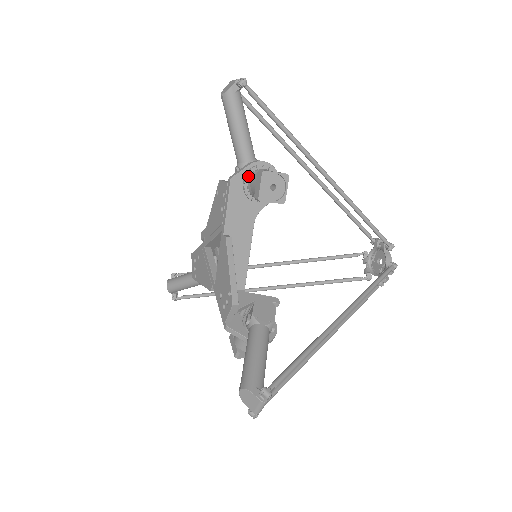
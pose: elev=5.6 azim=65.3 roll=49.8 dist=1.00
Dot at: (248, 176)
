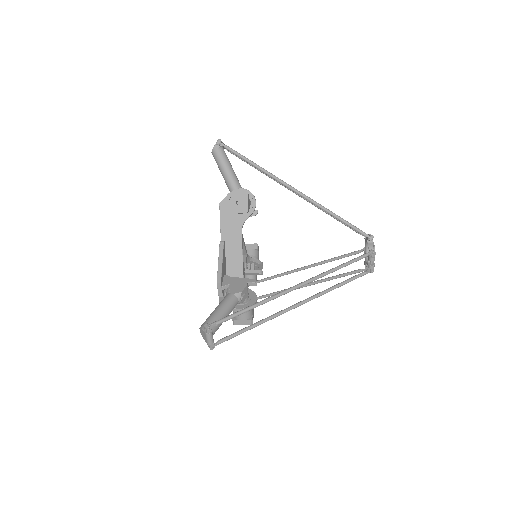
Dot at: occluded
